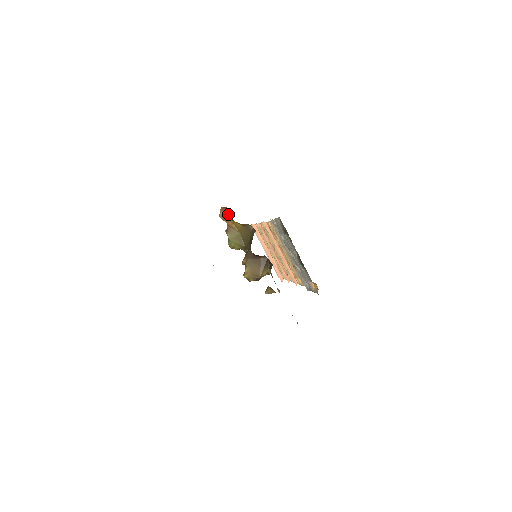
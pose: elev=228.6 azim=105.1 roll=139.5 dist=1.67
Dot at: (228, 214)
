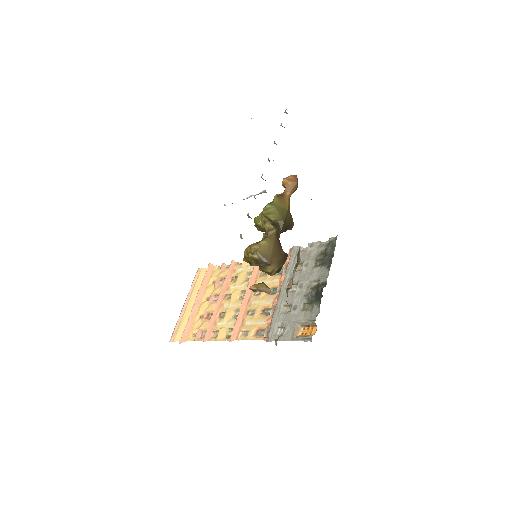
Dot at: (297, 184)
